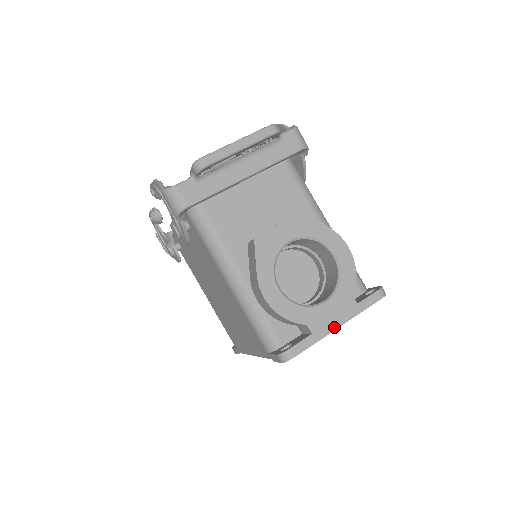
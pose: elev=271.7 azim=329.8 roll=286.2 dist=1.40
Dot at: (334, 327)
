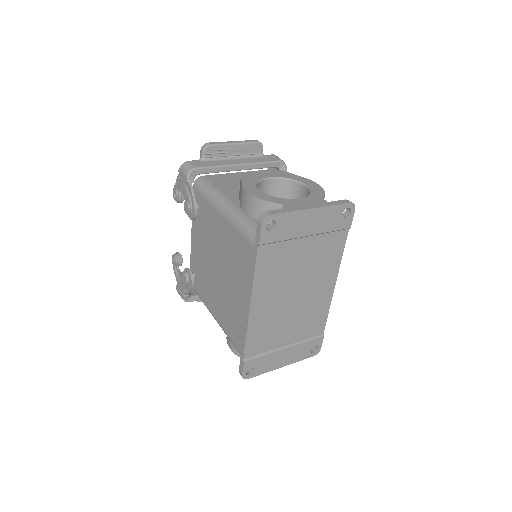
Dot at: (307, 208)
